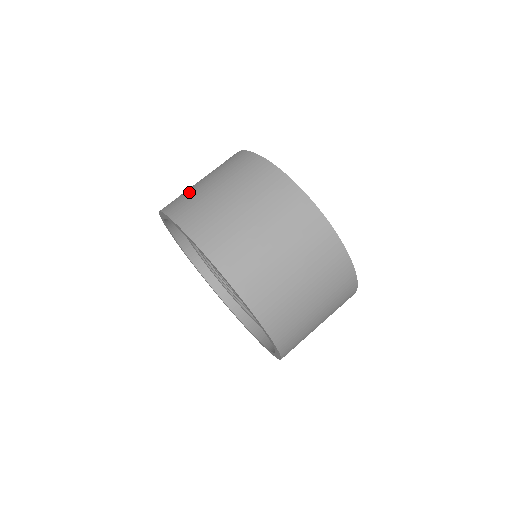
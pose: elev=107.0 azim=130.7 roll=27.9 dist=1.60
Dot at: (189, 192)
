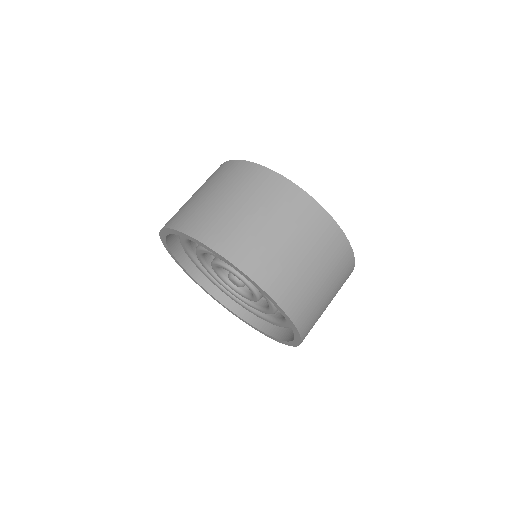
Dot at: (237, 226)
